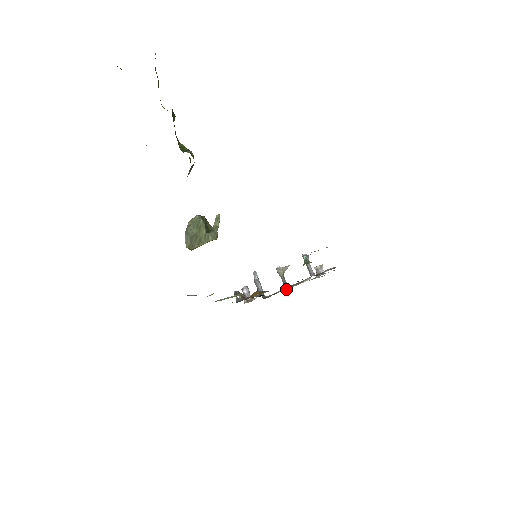
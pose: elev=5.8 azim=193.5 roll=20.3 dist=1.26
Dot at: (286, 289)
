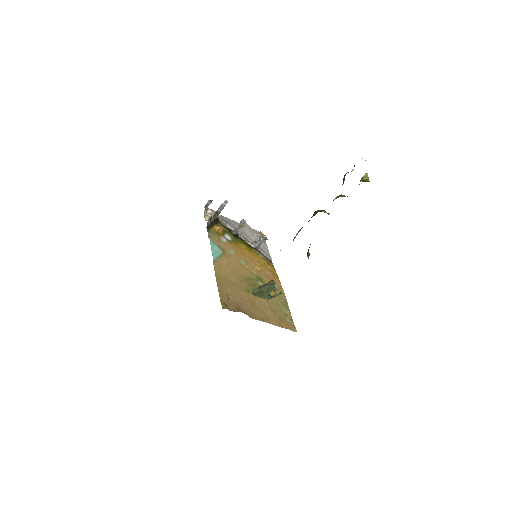
Dot at: (233, 226)
